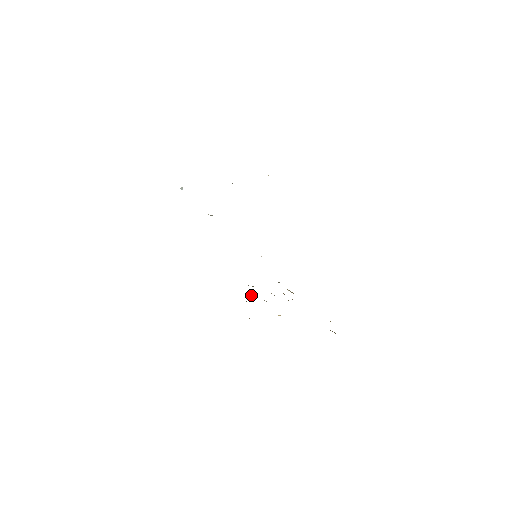
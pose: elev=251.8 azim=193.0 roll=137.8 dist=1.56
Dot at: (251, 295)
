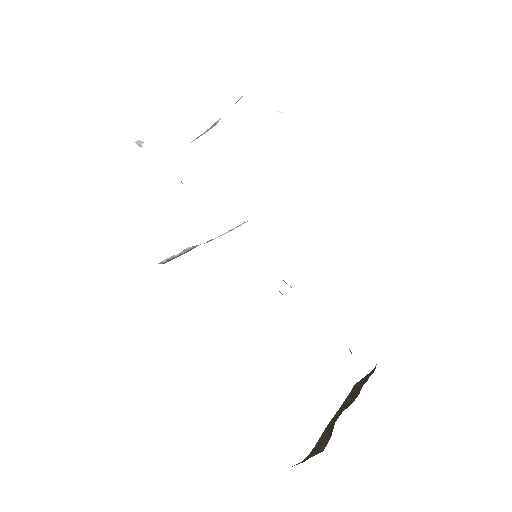
Dot at: occluded
